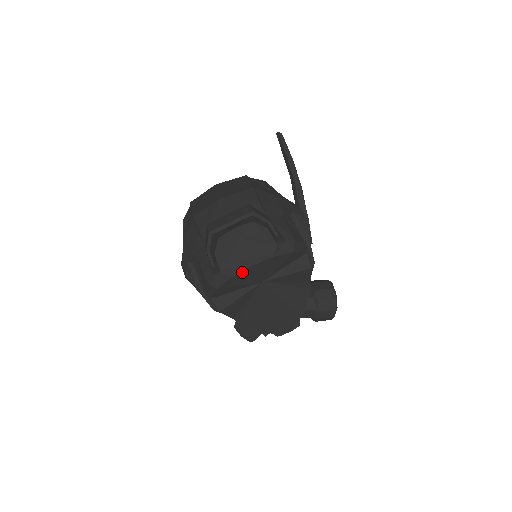
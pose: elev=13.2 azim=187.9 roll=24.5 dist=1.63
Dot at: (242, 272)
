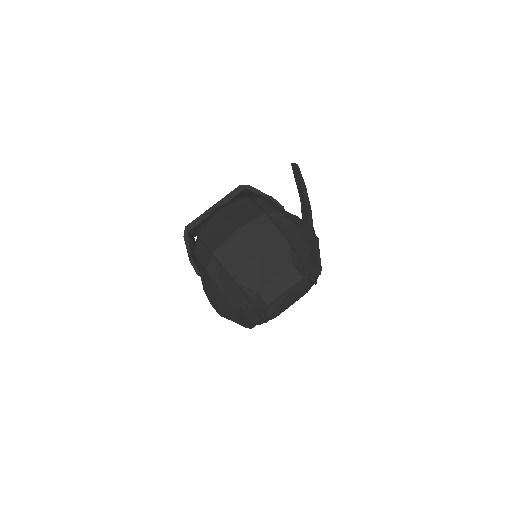
Dot at: (283, 311)
